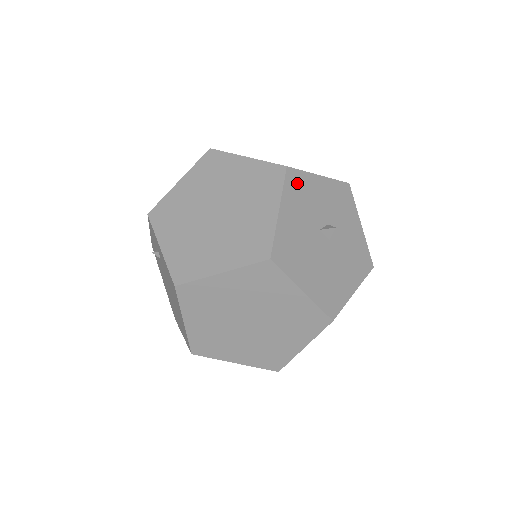
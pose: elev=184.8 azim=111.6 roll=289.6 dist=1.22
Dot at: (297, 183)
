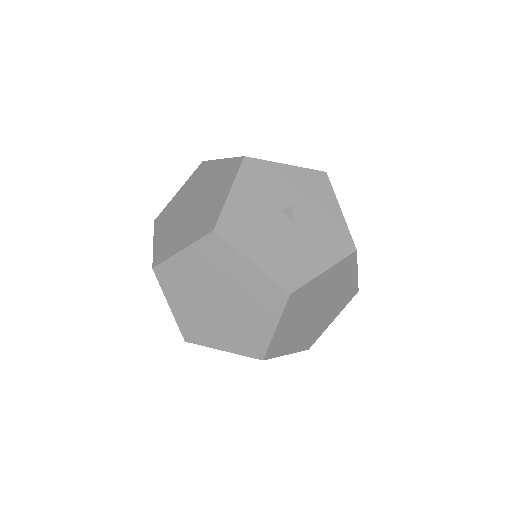
Dot at: (255, 170)
